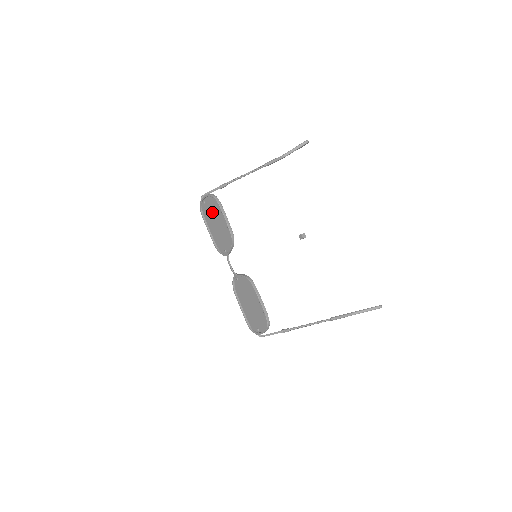
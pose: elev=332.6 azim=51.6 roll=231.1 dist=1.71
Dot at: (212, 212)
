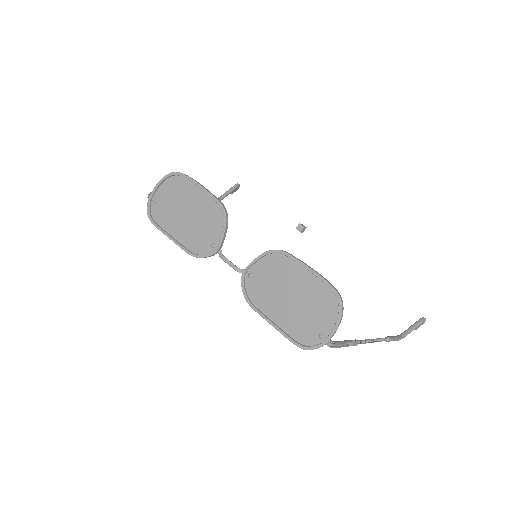
Dot at: (173, 202)
